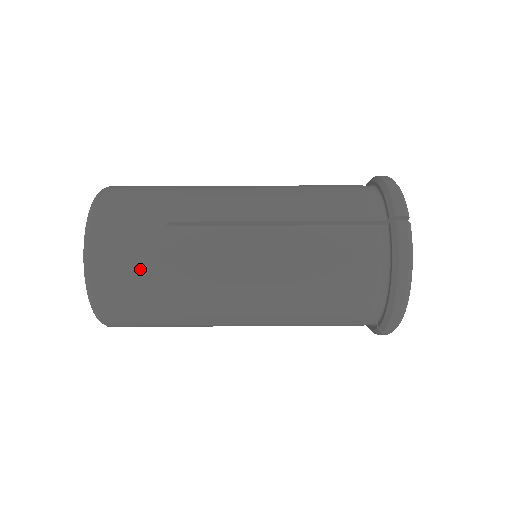
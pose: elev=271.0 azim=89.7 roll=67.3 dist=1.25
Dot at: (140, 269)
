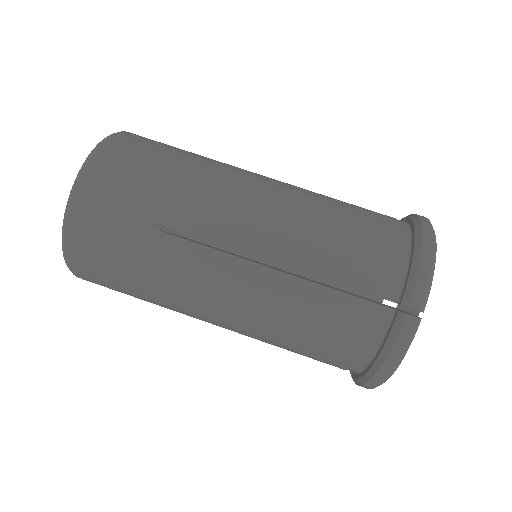
Dot at: (162, 151)
